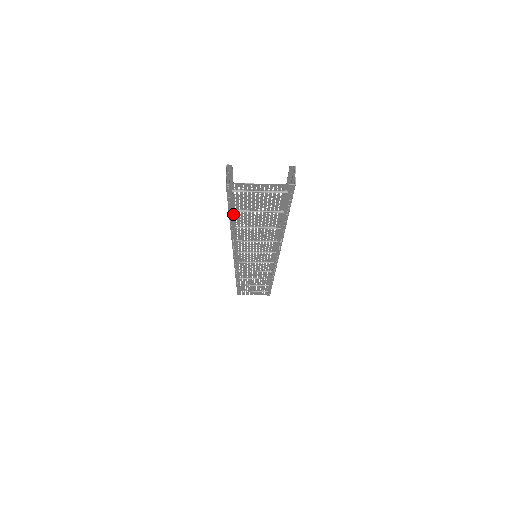
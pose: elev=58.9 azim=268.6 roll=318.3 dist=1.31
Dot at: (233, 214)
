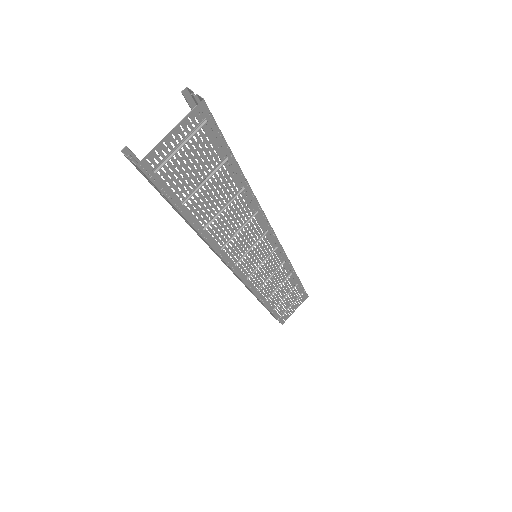
Dot at: (185, 210)
